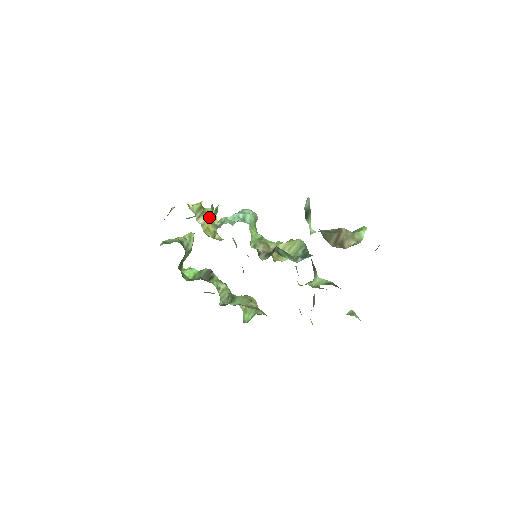
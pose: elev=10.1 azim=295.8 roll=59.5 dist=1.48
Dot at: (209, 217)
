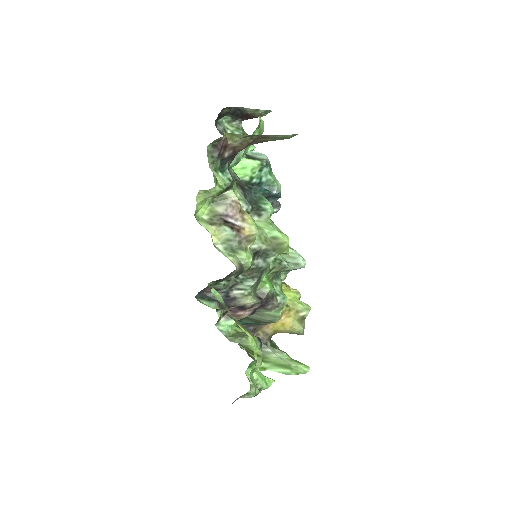
Dot at: occluded
